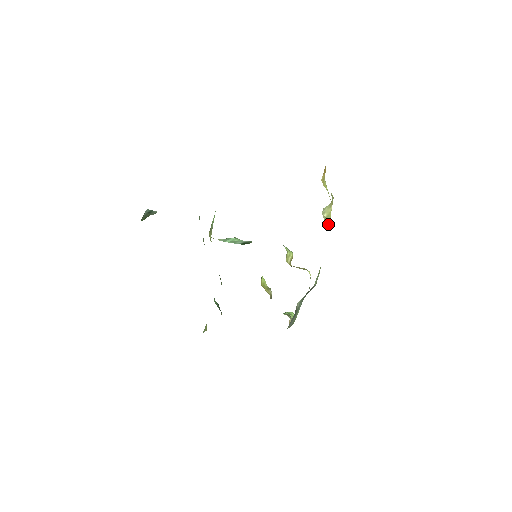
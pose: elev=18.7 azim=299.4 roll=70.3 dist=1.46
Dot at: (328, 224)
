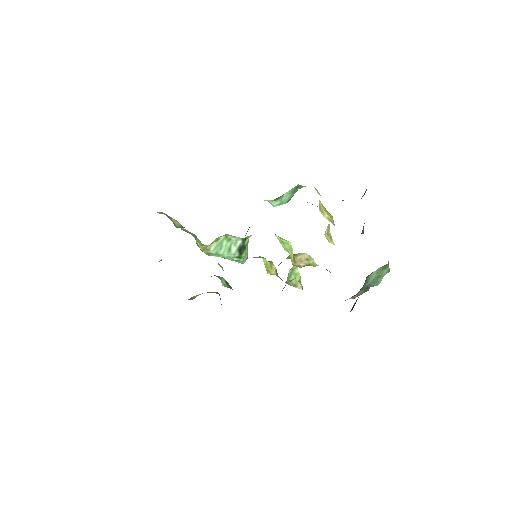
Dot at: (331, 239)
